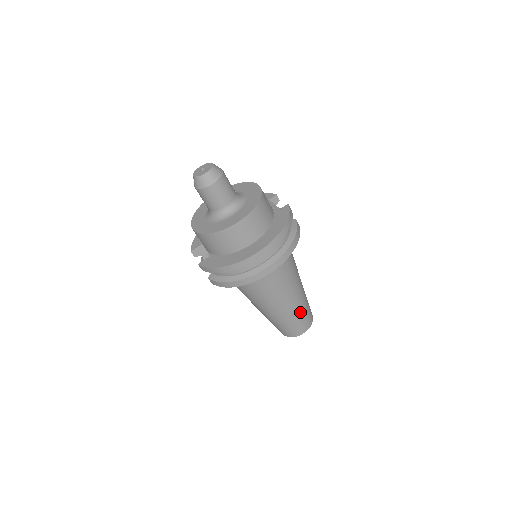
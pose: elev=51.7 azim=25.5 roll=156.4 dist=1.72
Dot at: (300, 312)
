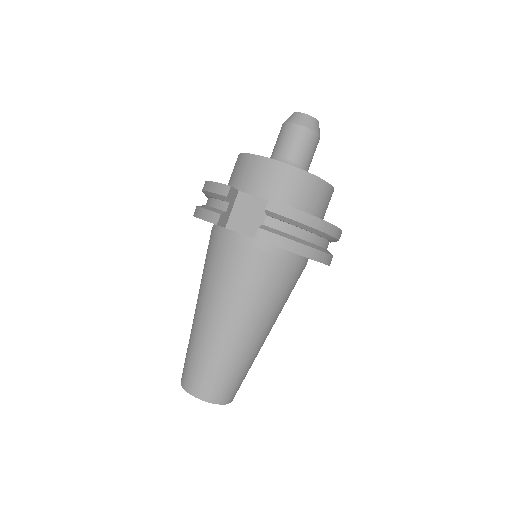
Dot at: occluded
